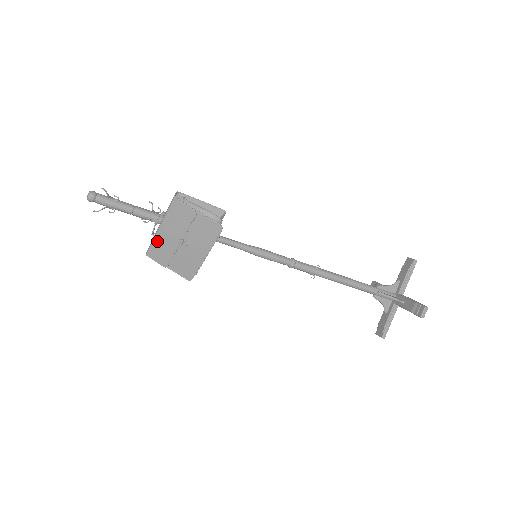
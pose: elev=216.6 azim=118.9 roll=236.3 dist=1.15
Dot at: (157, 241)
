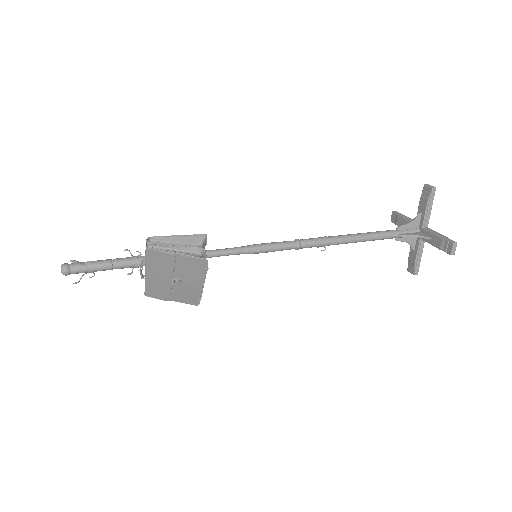
Dot at: (149, 284)
